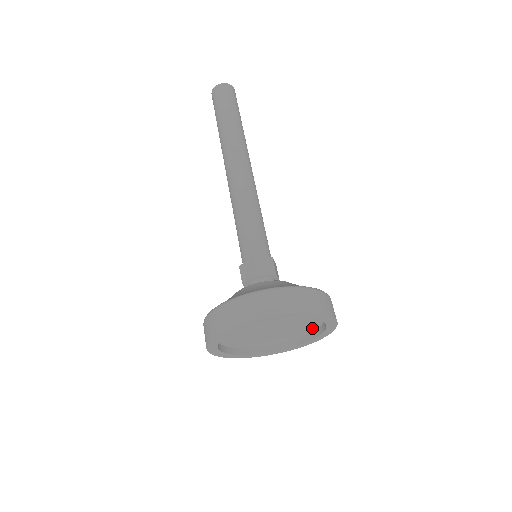
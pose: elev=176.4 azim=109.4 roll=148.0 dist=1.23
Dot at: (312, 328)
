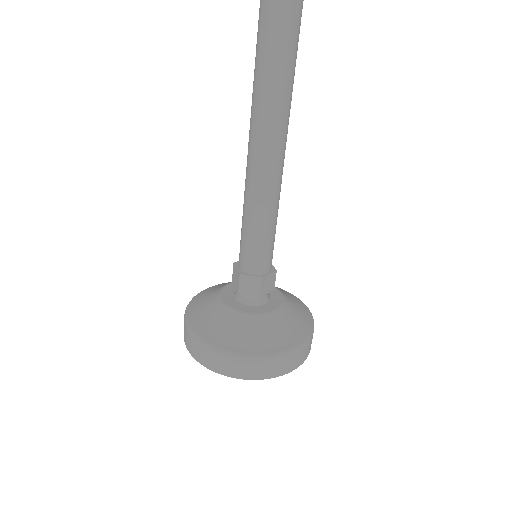
Dot at: occluded
